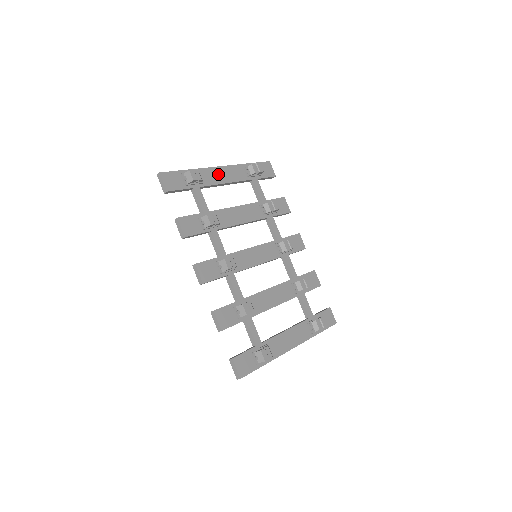
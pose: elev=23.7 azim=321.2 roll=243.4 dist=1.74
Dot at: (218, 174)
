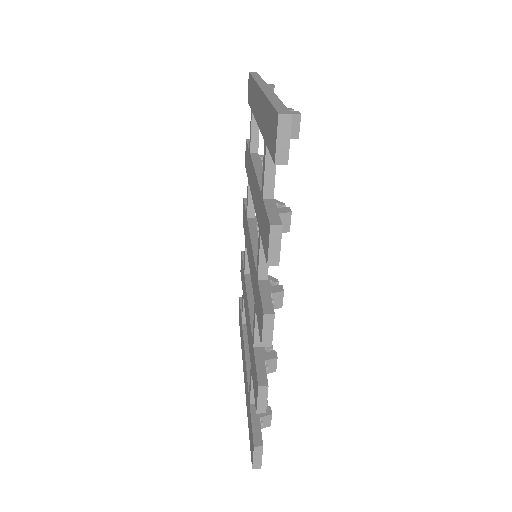
Dot at: occluded
